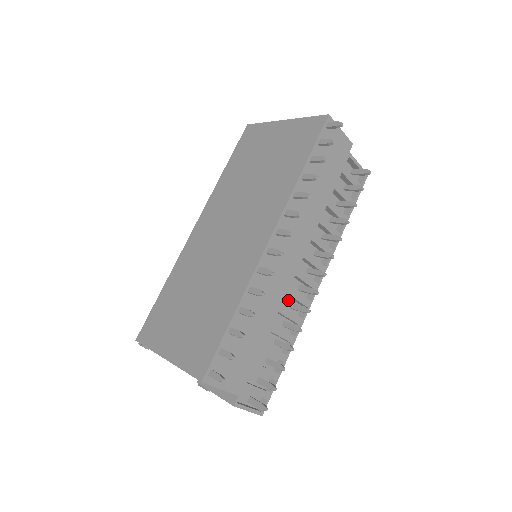
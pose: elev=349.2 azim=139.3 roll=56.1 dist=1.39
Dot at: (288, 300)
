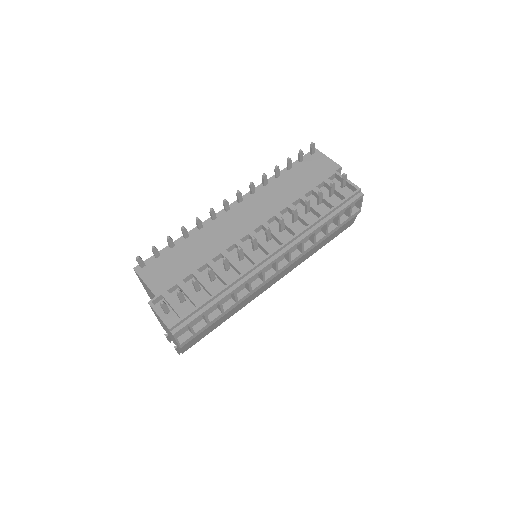
Dot at: occluded
